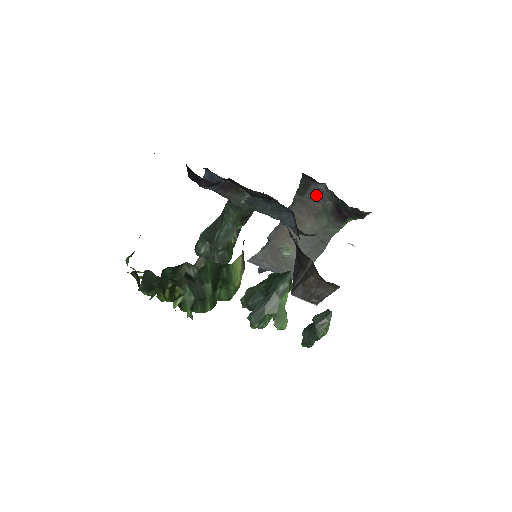
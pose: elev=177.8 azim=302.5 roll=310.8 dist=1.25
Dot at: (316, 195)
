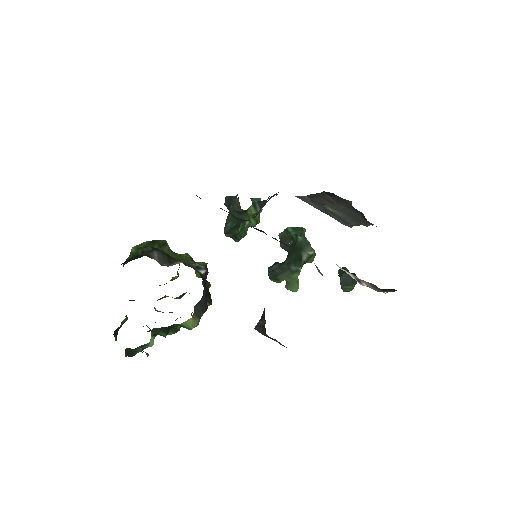
Dot at: (345, 201)
